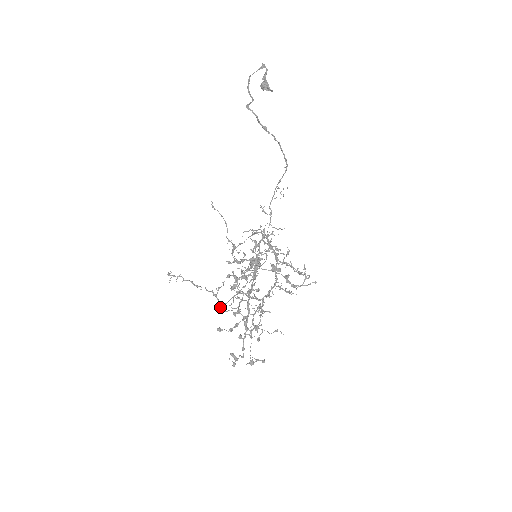
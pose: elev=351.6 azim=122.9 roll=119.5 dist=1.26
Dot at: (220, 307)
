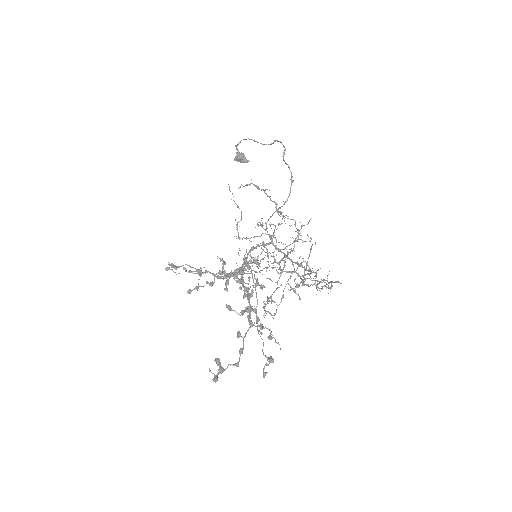
Dot at: occluded
